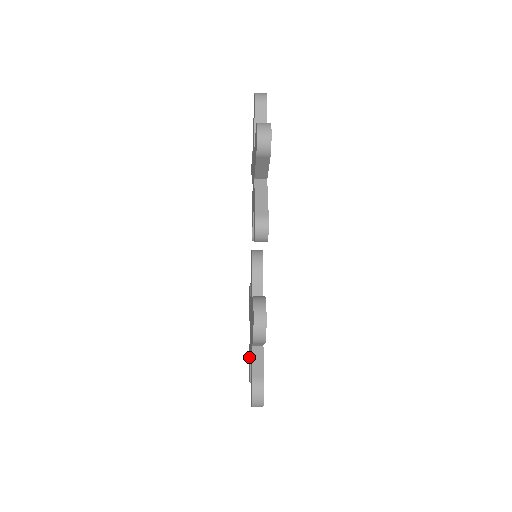
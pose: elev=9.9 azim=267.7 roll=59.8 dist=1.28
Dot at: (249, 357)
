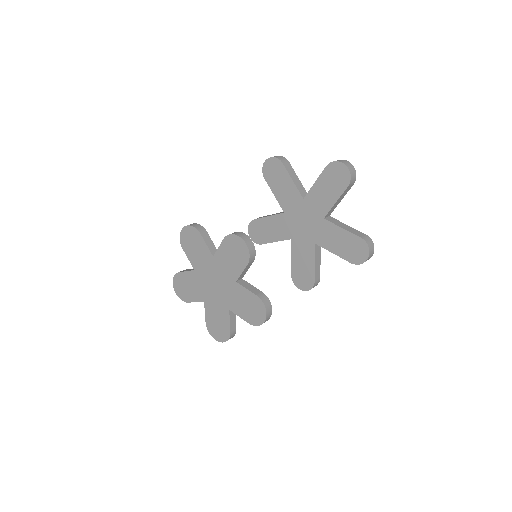
Dot at: (181, 281)
